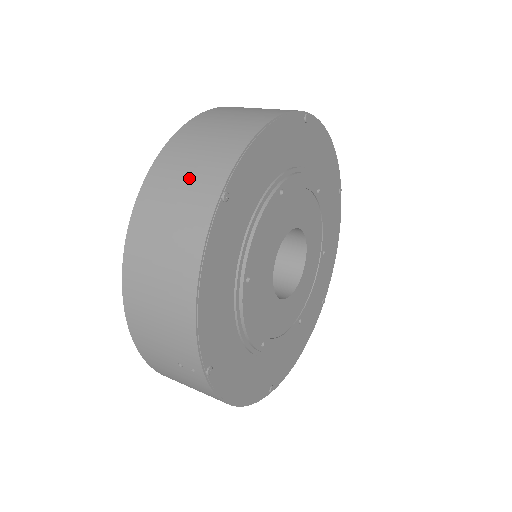
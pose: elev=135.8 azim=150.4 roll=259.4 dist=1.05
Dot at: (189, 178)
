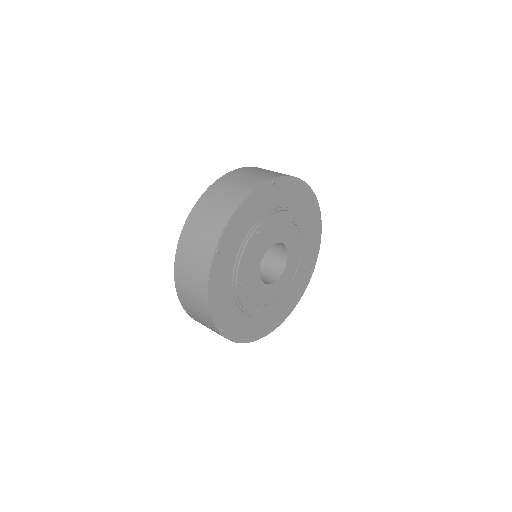
Dot at: (201, 238)
